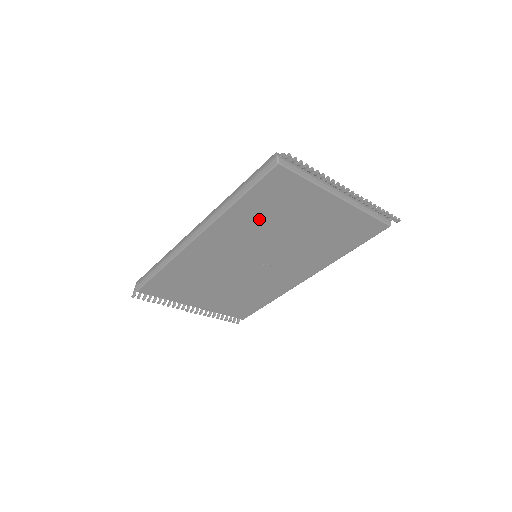
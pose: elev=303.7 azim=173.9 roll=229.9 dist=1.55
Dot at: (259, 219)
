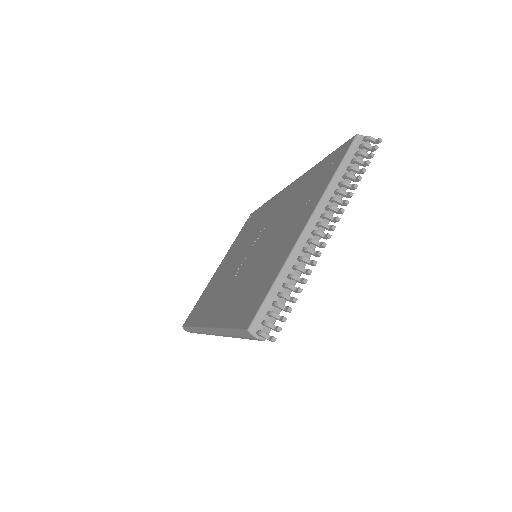
Dot at: occluded
